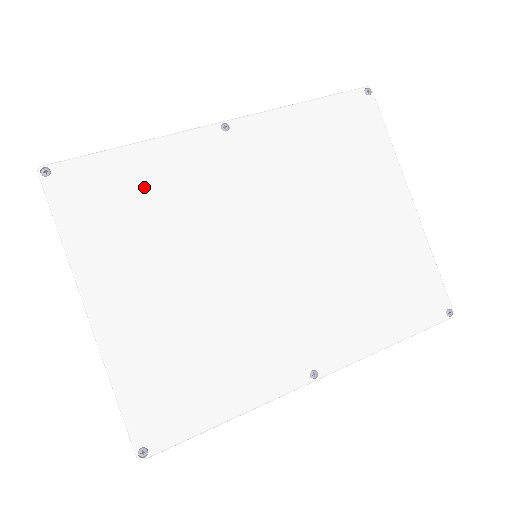
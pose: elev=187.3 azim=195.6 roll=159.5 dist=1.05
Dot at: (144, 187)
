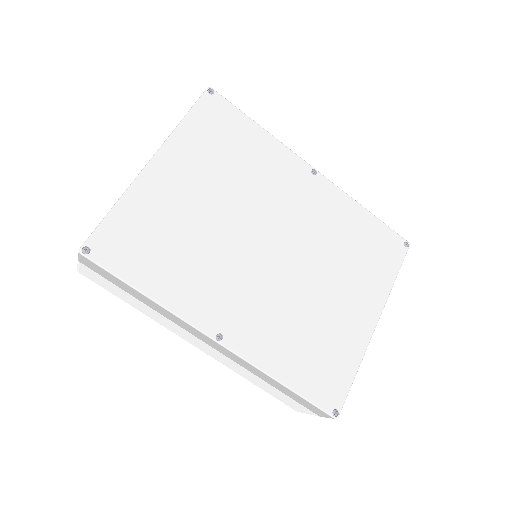
Dot at: (245, 148)
